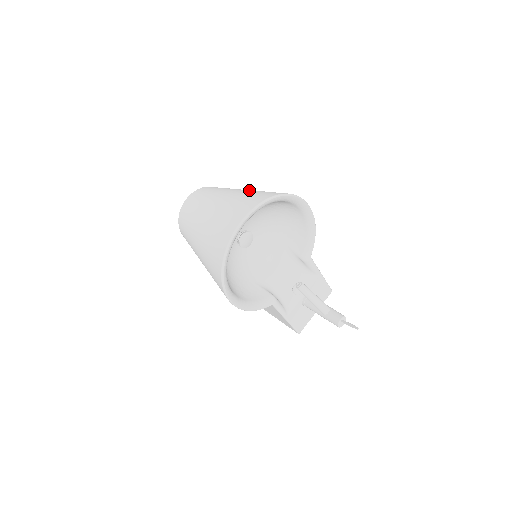
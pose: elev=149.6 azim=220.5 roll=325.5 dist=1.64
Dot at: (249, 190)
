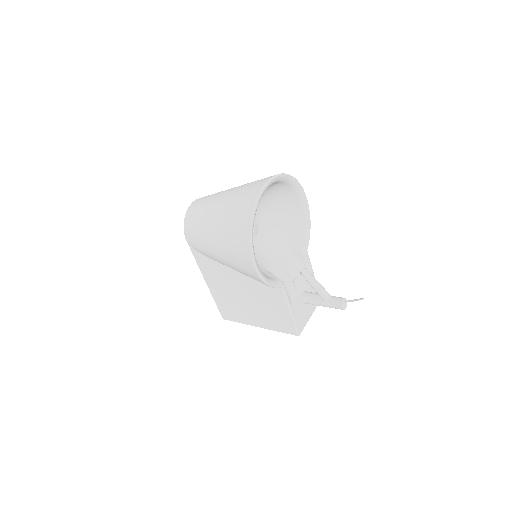
Dot at: occluded
